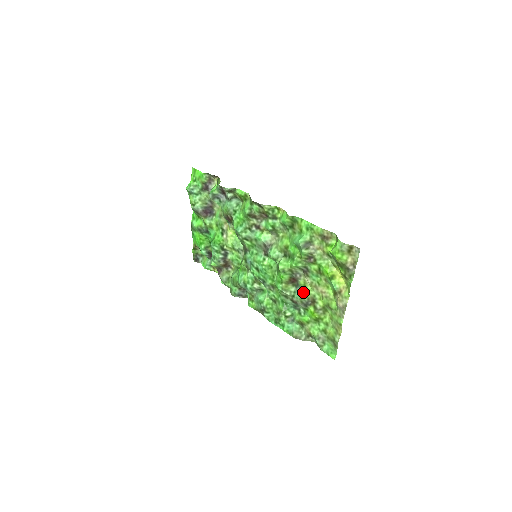
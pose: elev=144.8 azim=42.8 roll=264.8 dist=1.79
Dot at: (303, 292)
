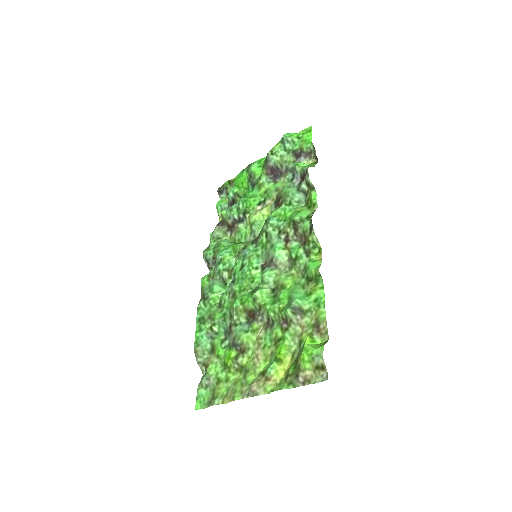
Dot at: (246, 334)
